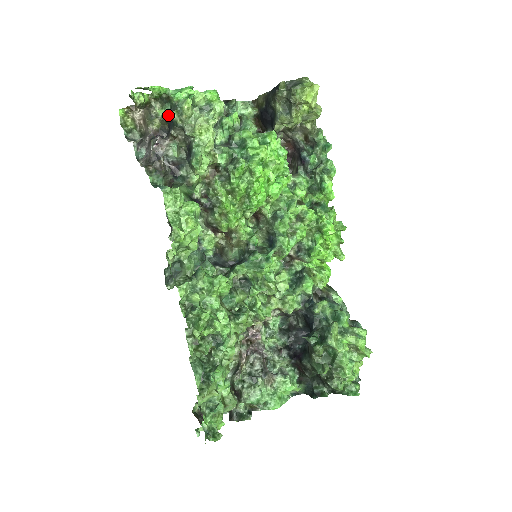
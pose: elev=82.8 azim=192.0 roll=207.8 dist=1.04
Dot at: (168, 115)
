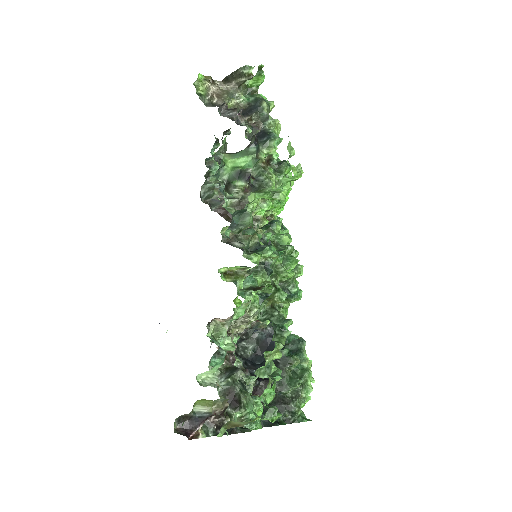
Dot at: (251, 102)
